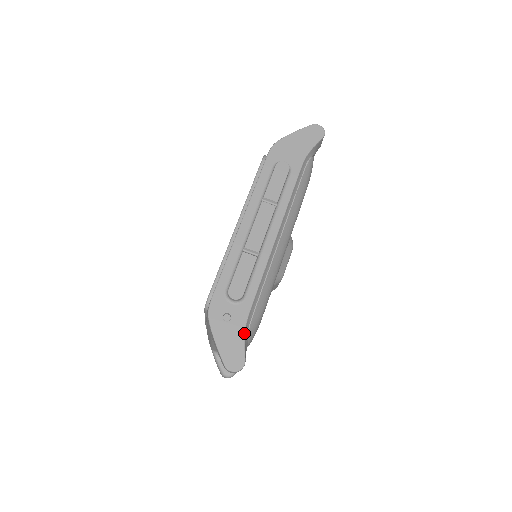
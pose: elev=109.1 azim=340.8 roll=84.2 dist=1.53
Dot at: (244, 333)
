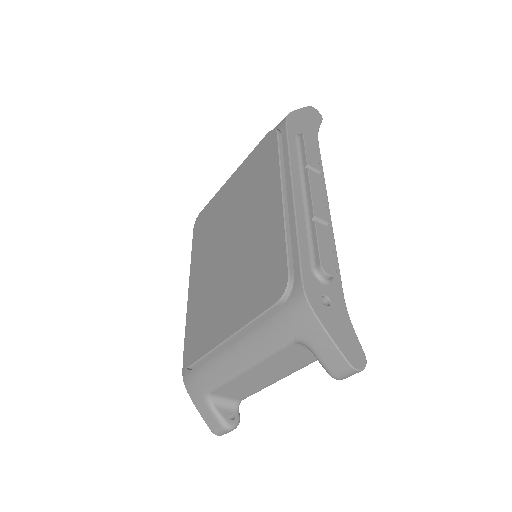
Dot at: occluded
